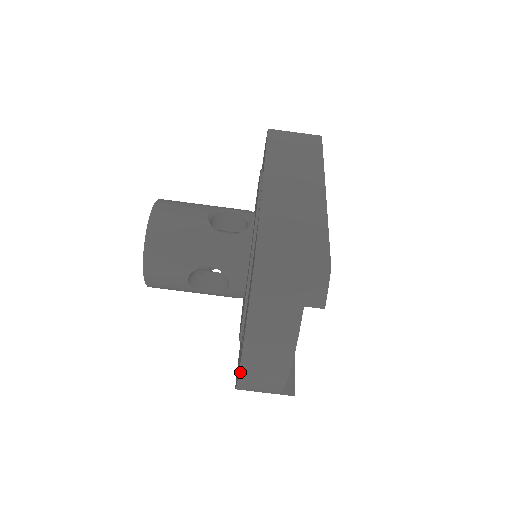
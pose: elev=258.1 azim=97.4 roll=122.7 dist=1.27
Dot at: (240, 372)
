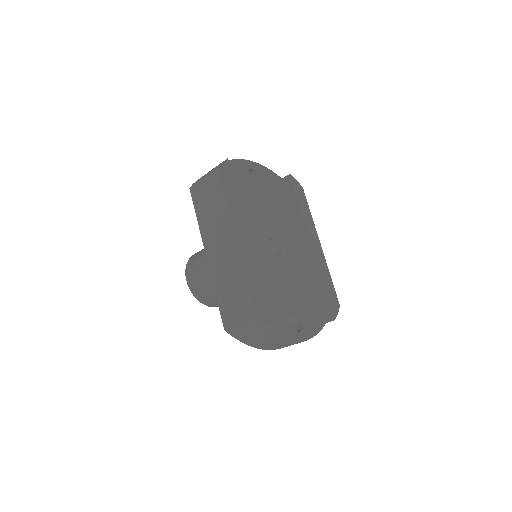
Dot at: occluded
